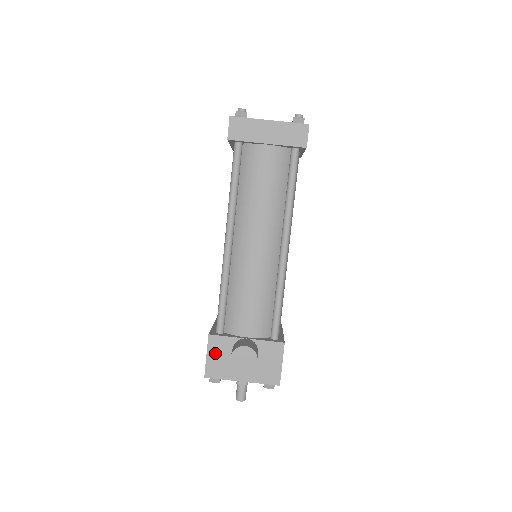
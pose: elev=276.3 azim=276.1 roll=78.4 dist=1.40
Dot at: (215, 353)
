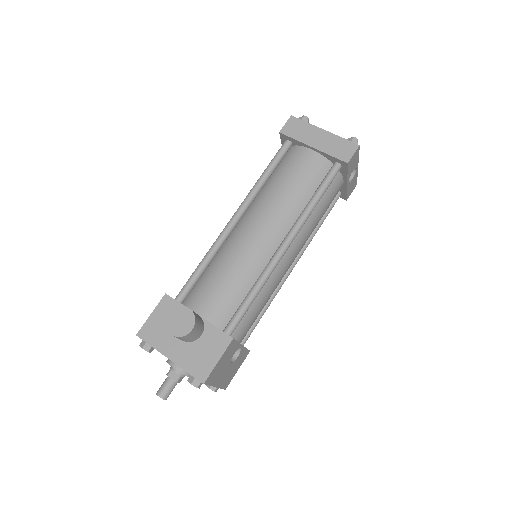
Dot at: (161, 315)
